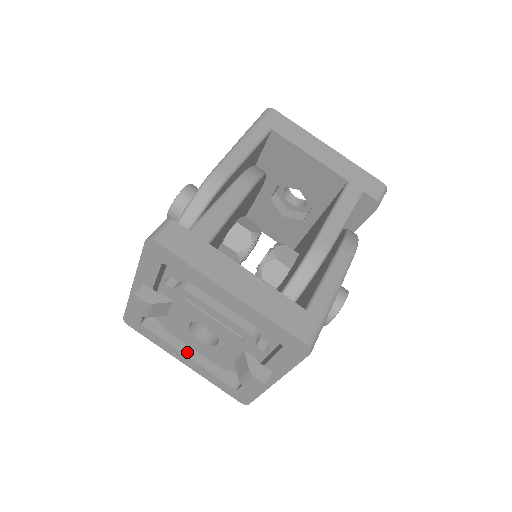
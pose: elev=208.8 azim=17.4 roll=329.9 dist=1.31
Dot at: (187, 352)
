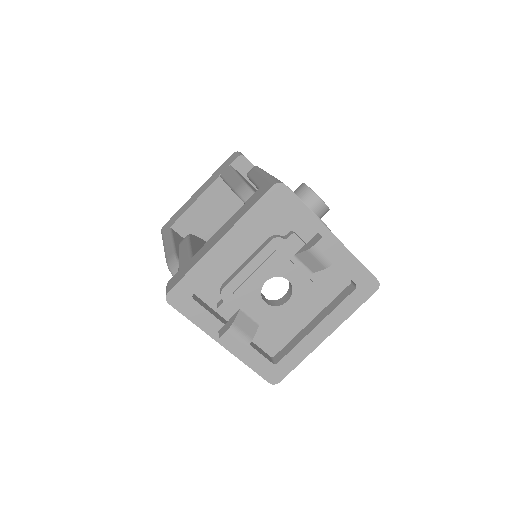
Dot at: (312, 328)
